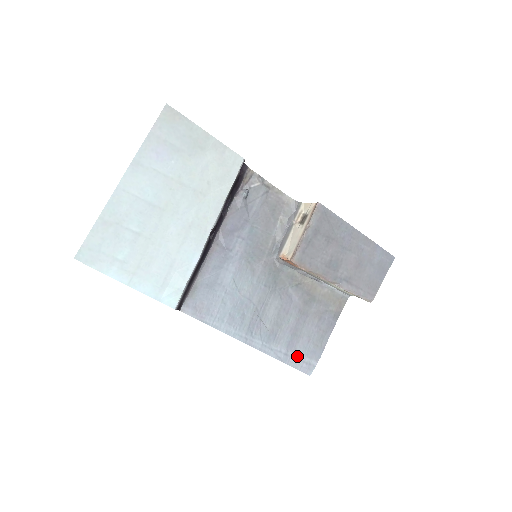
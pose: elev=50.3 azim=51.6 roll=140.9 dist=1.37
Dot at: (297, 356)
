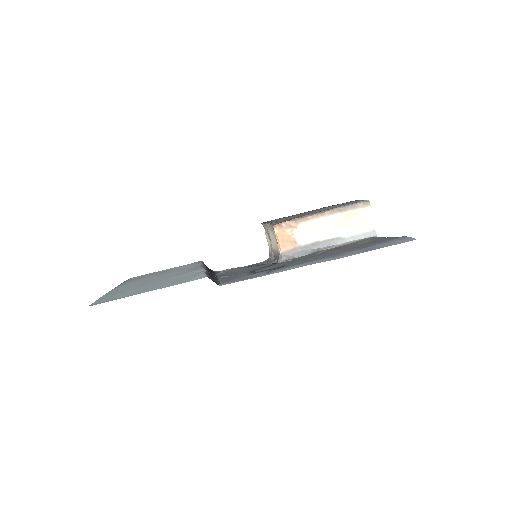
Dot at: (380, 245)
